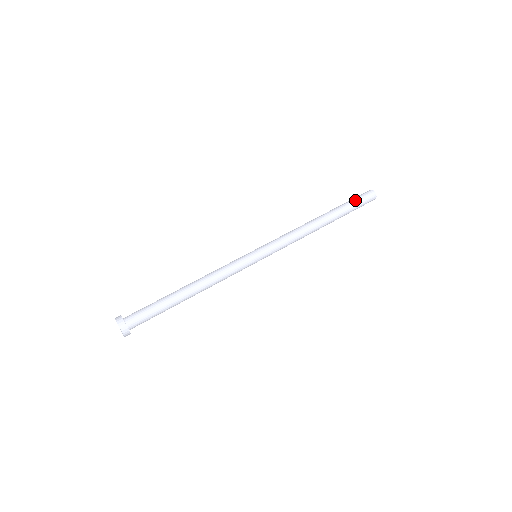
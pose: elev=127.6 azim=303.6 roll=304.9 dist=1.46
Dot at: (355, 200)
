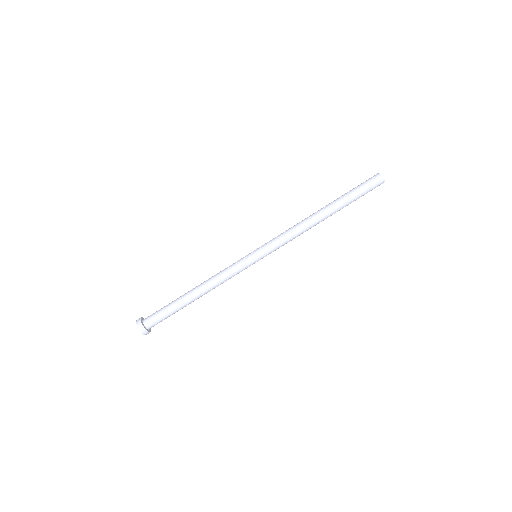
Dot at: (358, 187)
